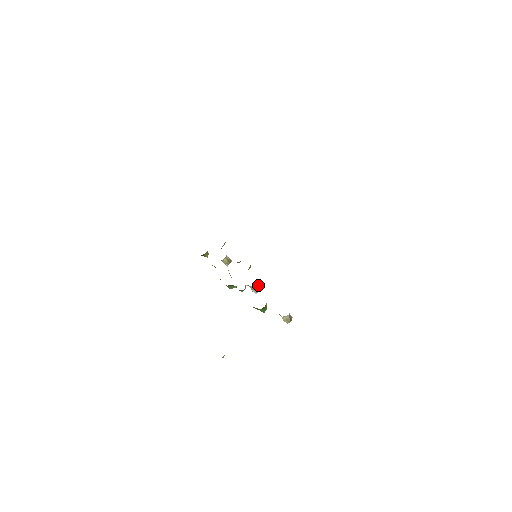
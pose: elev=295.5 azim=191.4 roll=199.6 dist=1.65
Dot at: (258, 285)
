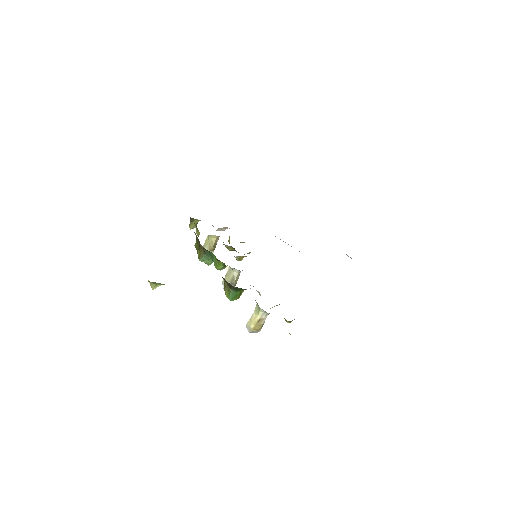
Dot at: occluded
